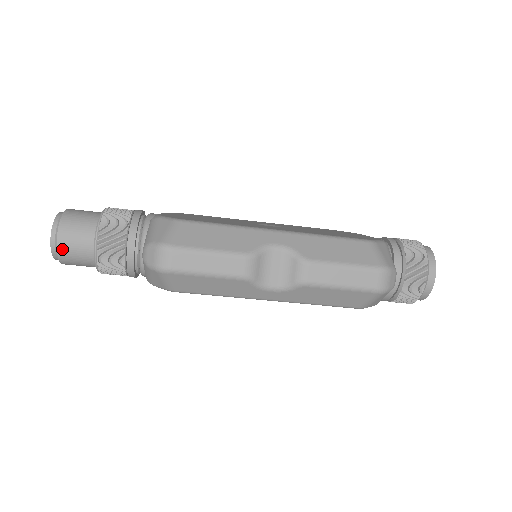
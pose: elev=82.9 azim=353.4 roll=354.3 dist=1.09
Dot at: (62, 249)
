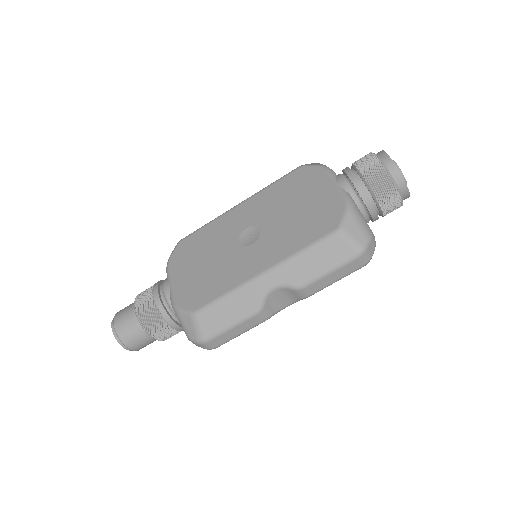
Dot at: (138, 349)
